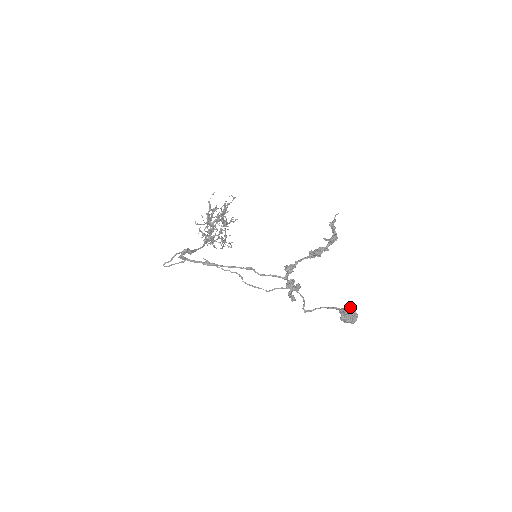
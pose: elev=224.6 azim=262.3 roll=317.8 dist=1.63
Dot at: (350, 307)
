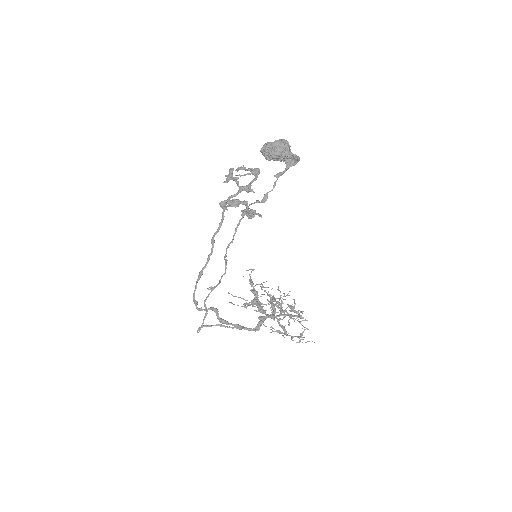
Dot at: occluded
